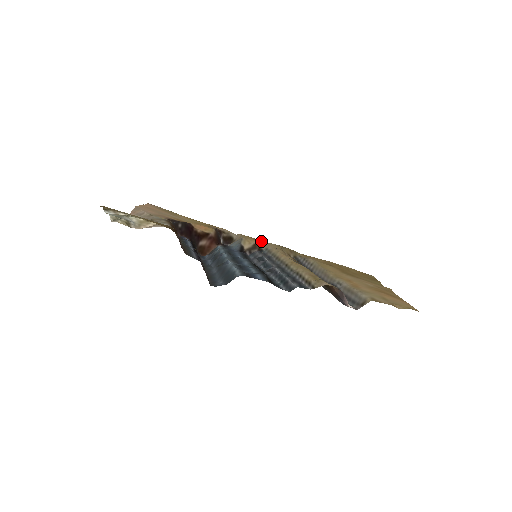
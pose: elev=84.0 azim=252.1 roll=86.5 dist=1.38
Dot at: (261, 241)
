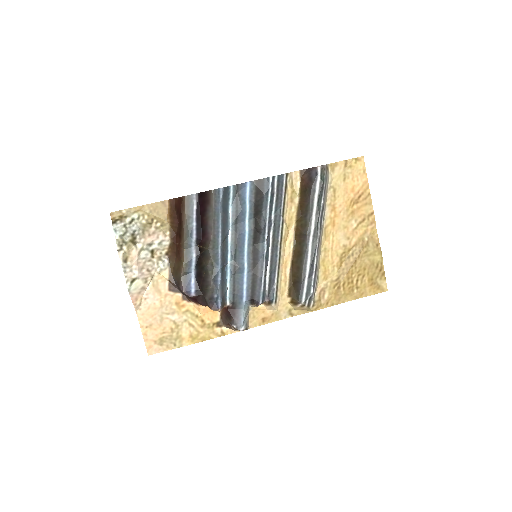
Dot at: (271, 317)
